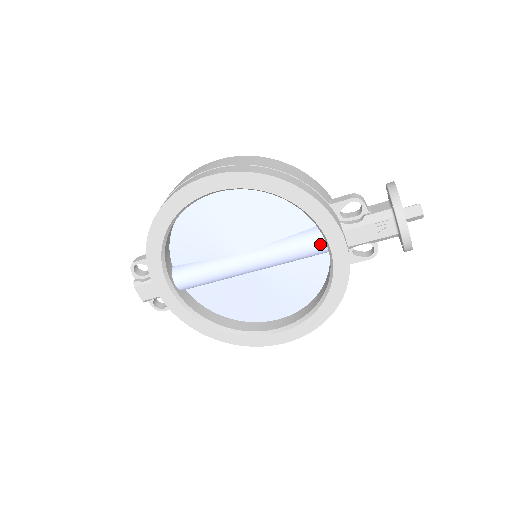
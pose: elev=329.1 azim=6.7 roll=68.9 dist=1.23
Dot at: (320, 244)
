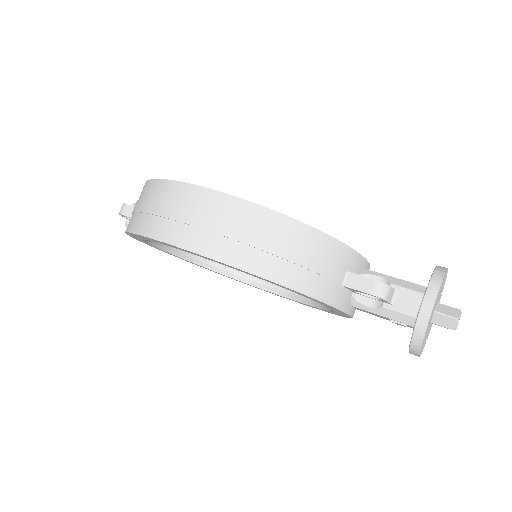
Dot at: occluded
